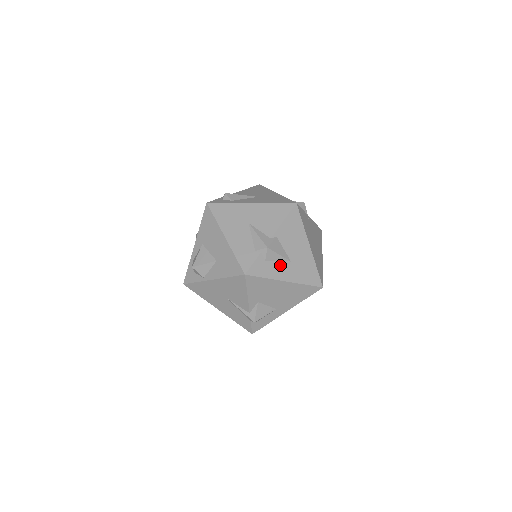
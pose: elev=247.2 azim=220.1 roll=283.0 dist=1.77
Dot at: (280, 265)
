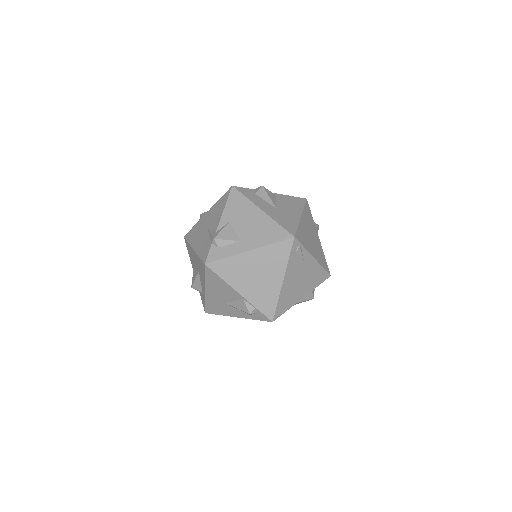
Dot at: (265, 203)
